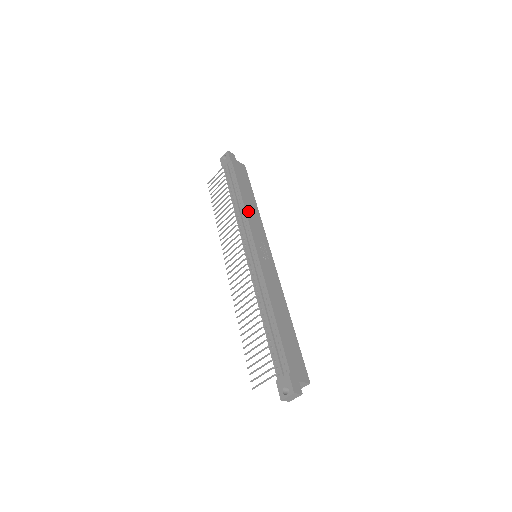
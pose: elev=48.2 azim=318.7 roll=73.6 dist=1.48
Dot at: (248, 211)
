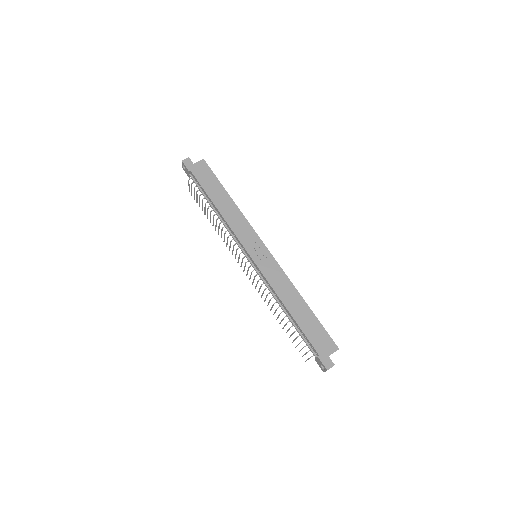
Dot at: (228, 219)
